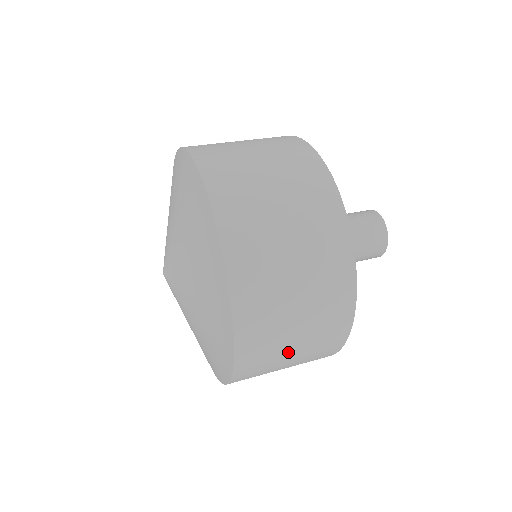
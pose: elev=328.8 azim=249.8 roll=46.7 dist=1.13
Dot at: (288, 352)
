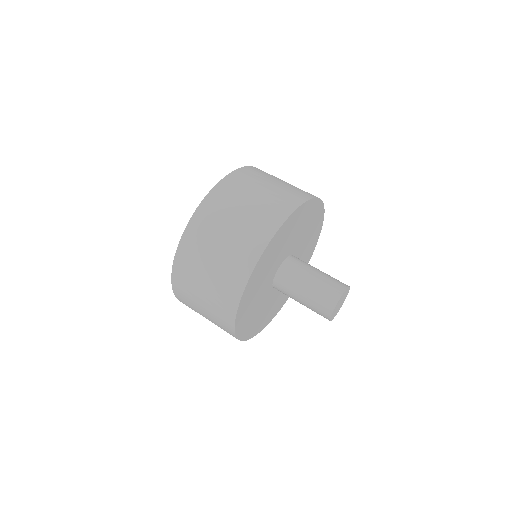
Dot at: (201, 284)
